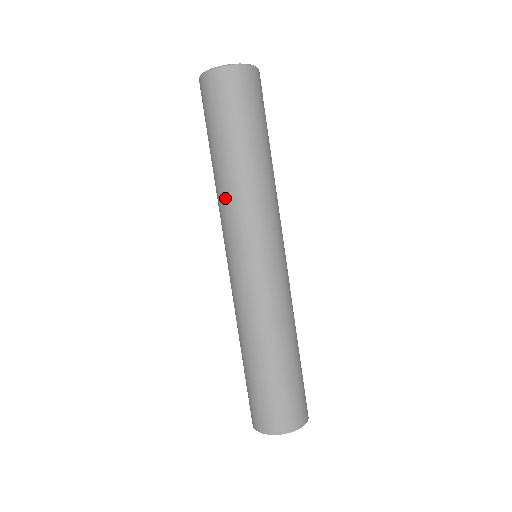
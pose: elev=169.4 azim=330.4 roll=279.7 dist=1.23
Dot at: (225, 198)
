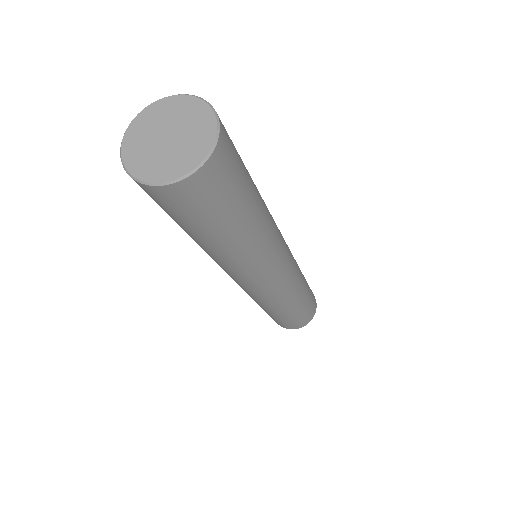
Dot at: (227, 263)
